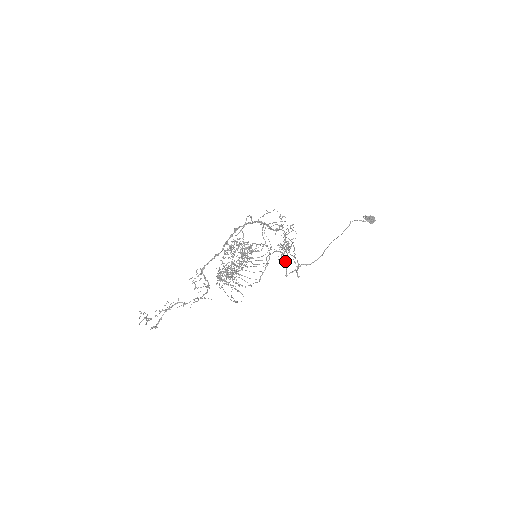
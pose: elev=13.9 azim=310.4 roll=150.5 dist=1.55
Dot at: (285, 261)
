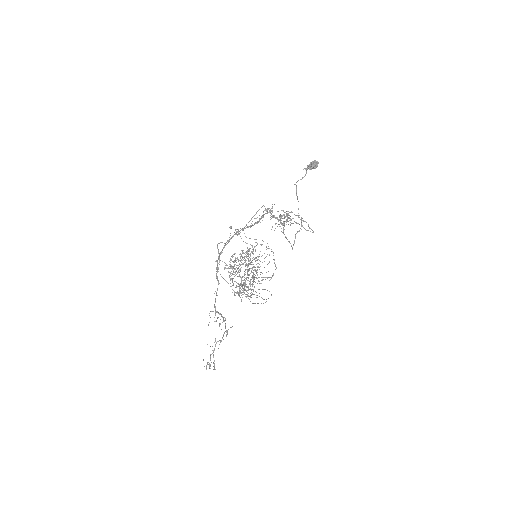
Dot at: (285, 237)
